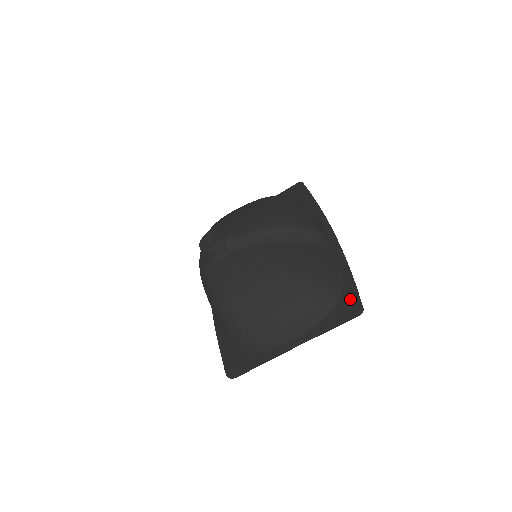
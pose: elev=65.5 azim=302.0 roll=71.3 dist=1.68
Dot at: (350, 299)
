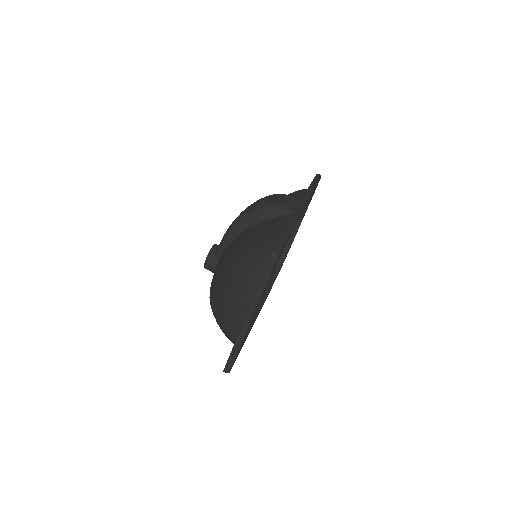
Dot at: occluded
